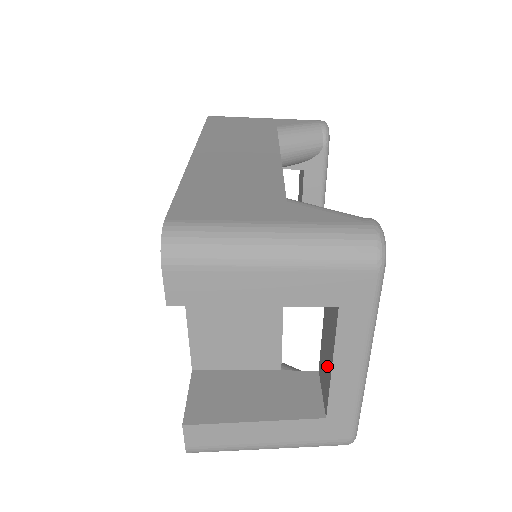
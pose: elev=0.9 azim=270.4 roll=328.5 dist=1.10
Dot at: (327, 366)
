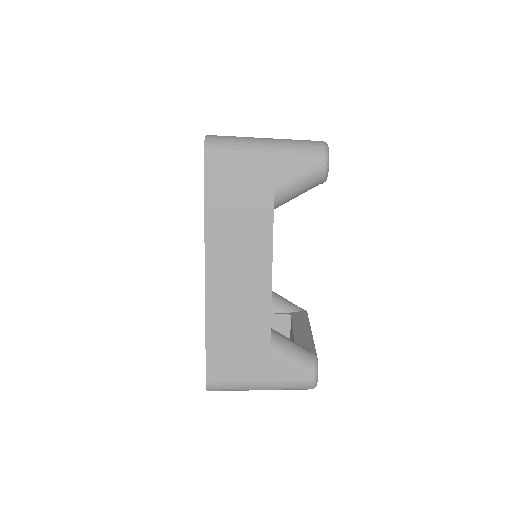
Dot at: occluded
